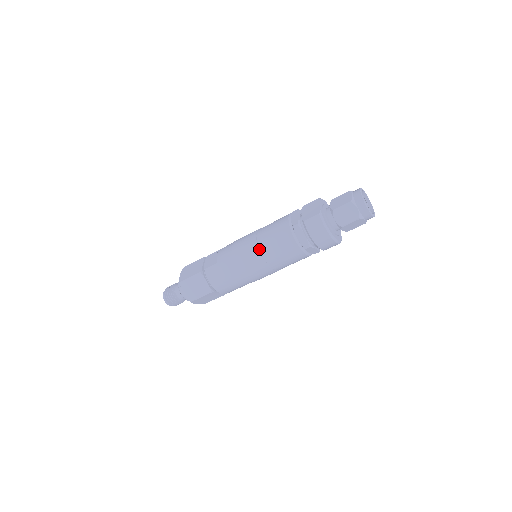
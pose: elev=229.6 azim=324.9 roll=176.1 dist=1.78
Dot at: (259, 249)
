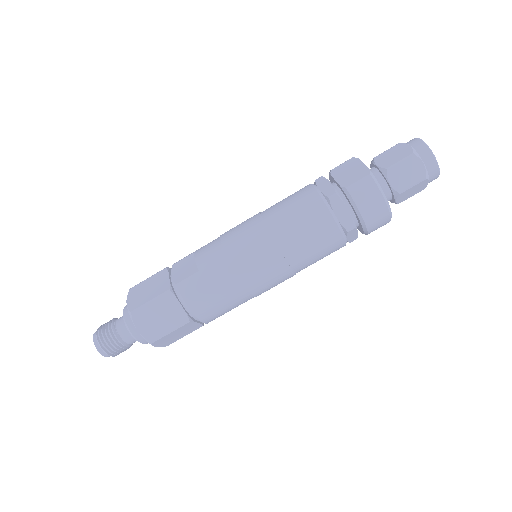
Dot at: (274, 239)
